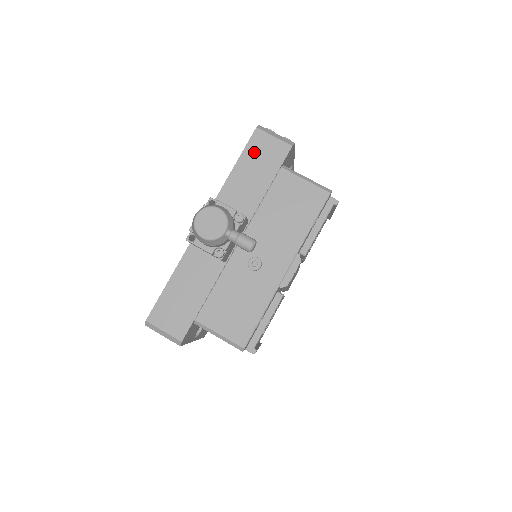
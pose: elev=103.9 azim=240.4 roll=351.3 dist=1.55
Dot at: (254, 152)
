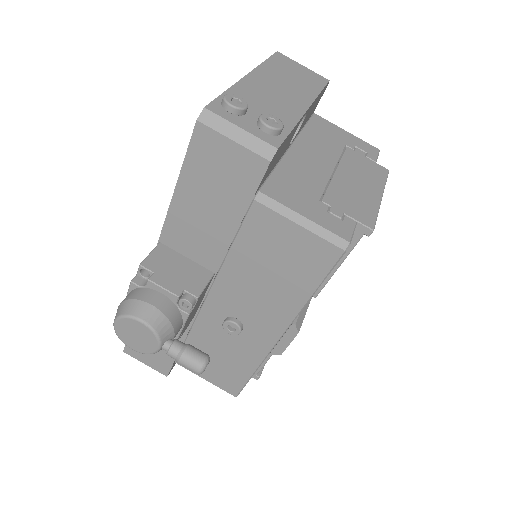
Dot at: (202, 169)
